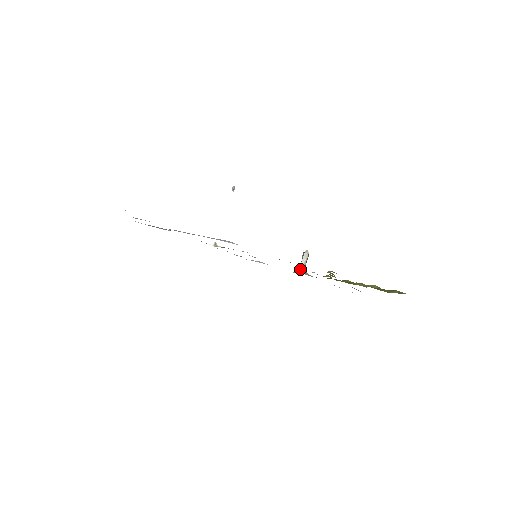
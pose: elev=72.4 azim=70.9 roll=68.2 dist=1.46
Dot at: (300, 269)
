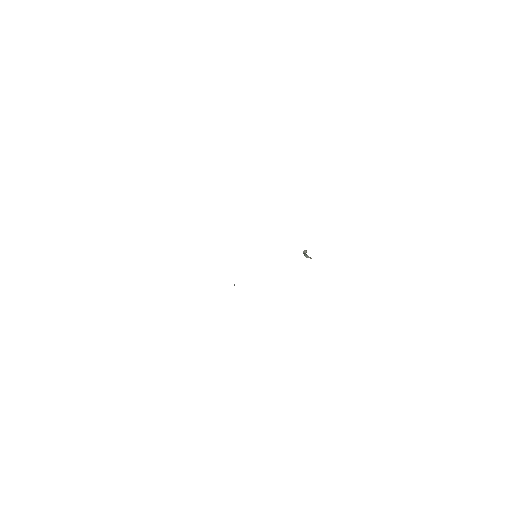
Dot at: occluded
